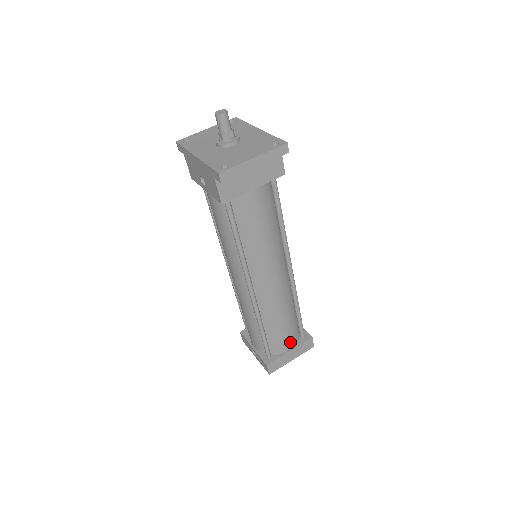
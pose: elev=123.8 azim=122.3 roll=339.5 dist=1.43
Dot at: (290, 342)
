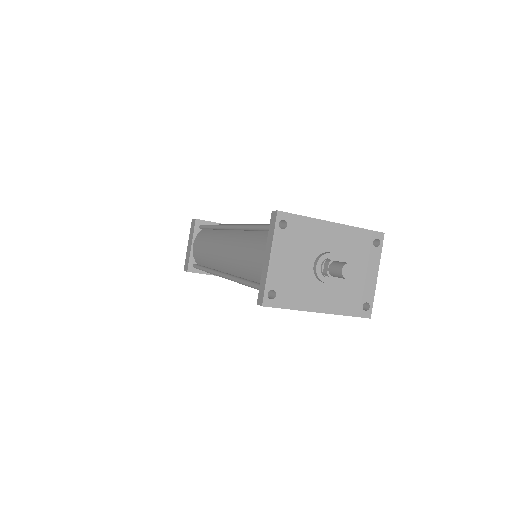
Dot at: occluded
